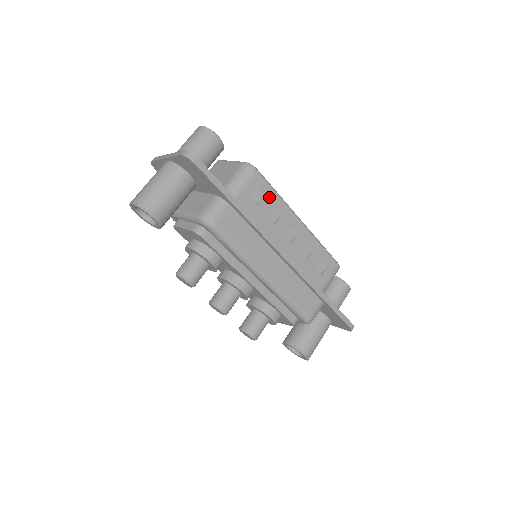
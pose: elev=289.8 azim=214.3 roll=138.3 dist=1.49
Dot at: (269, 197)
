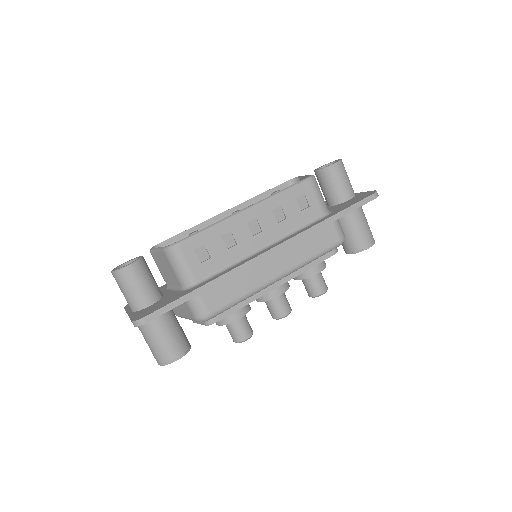
Dot at: (208, 240)
